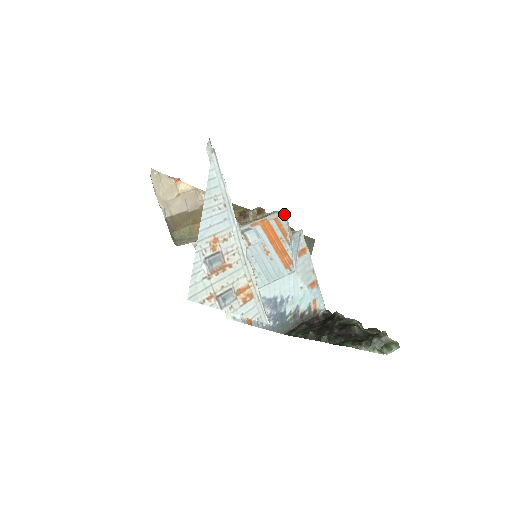
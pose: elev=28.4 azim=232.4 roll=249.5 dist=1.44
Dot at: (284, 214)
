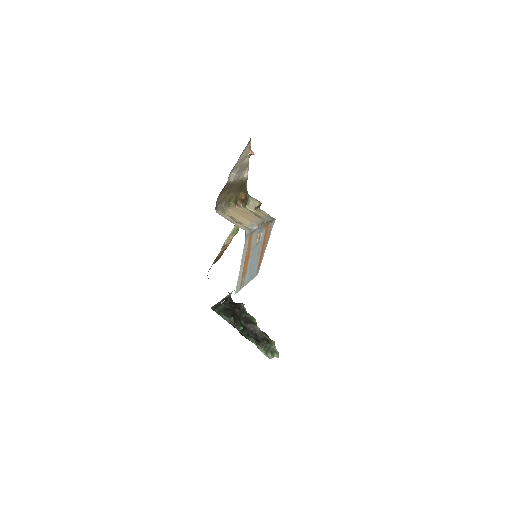
Dot at: occluded
